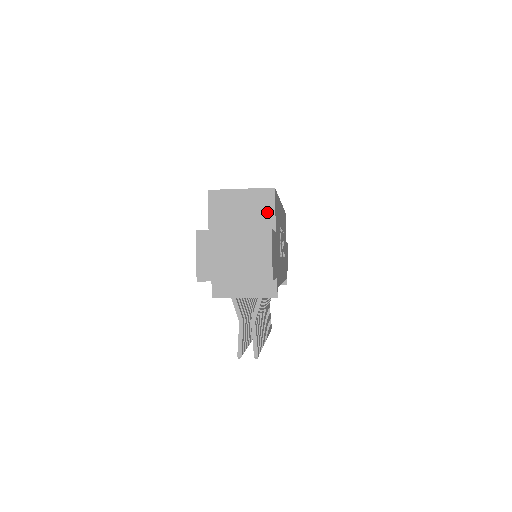
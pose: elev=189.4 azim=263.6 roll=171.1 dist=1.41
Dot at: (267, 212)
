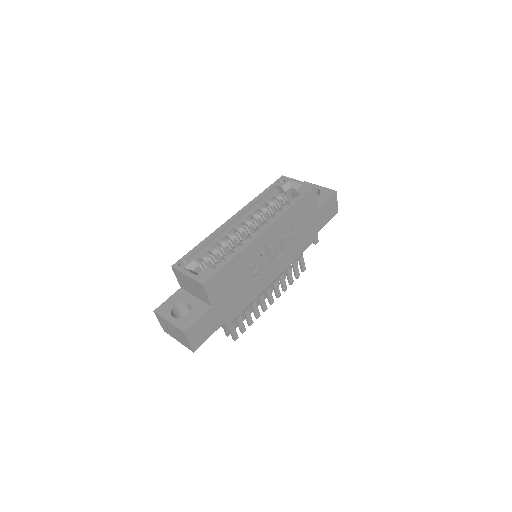
Dot at: (204, 295)
